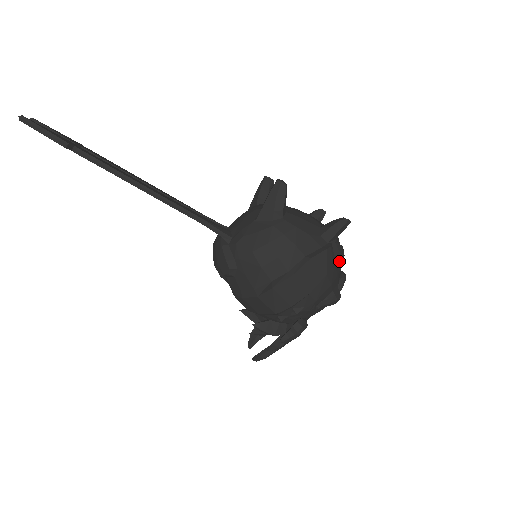
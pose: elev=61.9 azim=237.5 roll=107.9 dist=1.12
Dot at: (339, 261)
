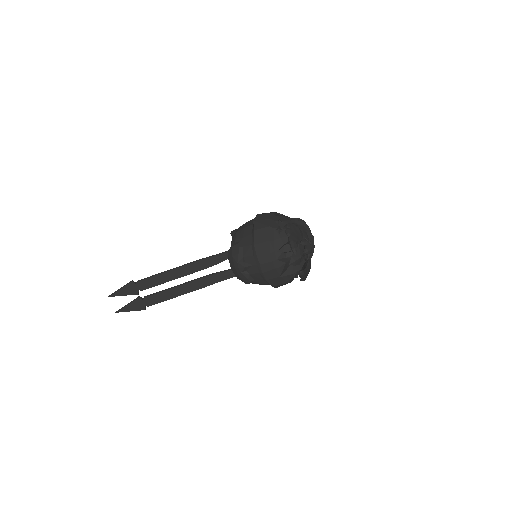
Dot at: (280, 214)
